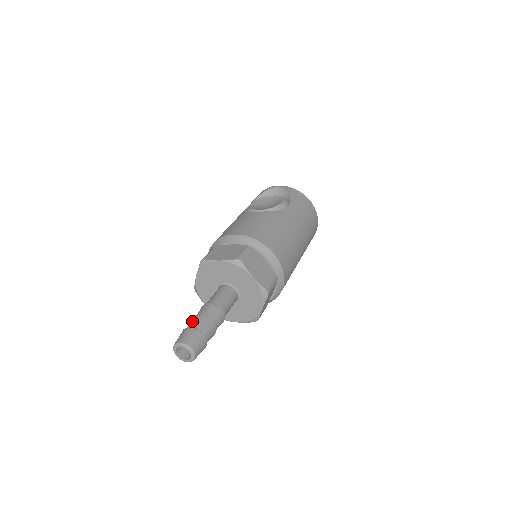
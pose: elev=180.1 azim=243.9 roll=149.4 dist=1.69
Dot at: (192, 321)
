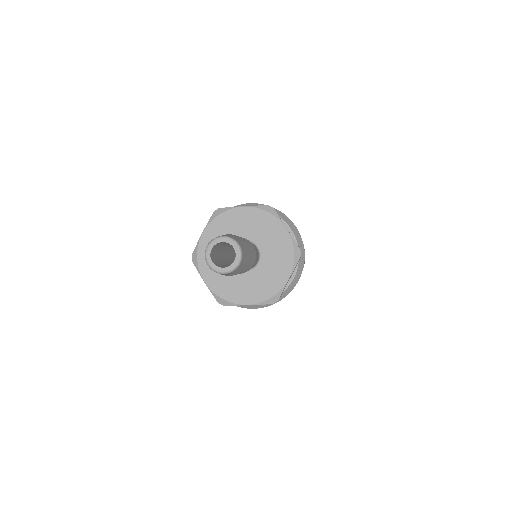
Dot at: occluded
